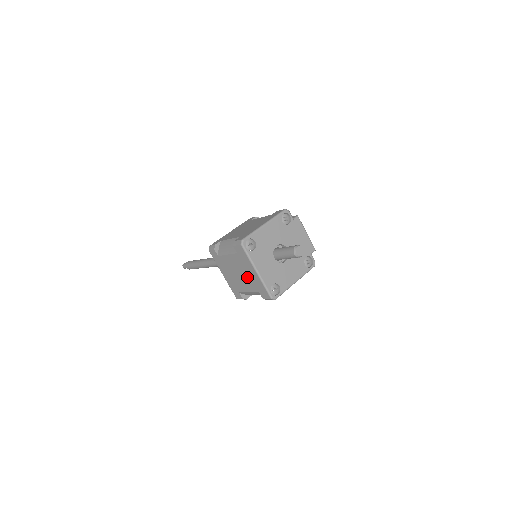
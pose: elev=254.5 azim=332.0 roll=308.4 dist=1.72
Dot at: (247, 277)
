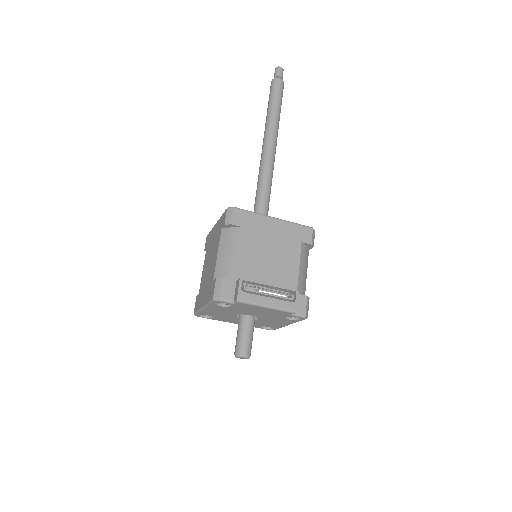
Dot at: occluded
